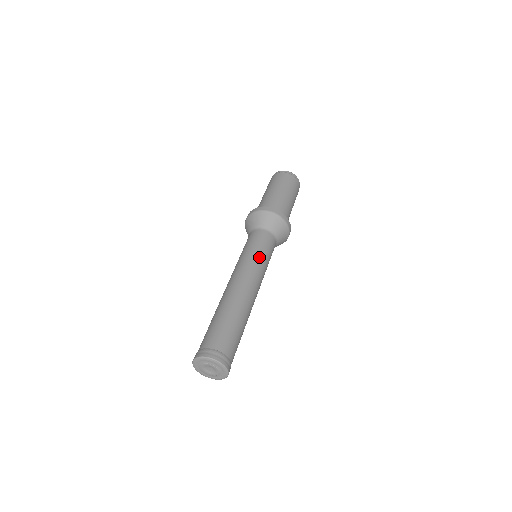
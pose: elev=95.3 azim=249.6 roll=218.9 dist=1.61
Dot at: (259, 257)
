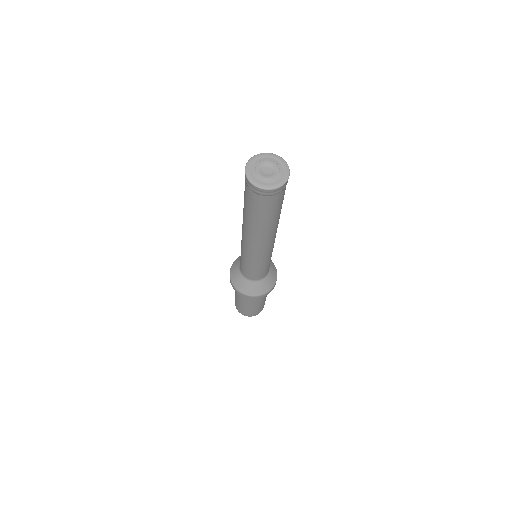
Dot at: occluded
